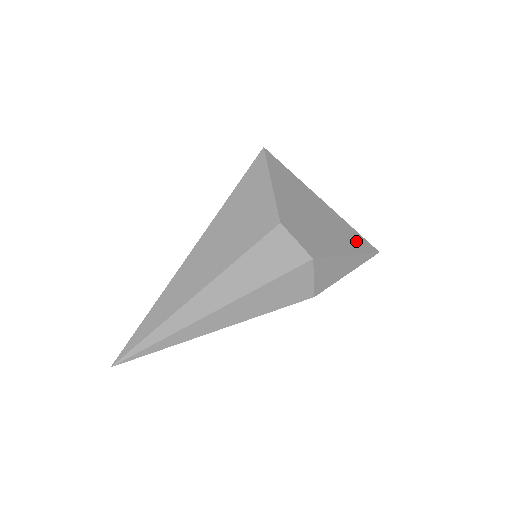
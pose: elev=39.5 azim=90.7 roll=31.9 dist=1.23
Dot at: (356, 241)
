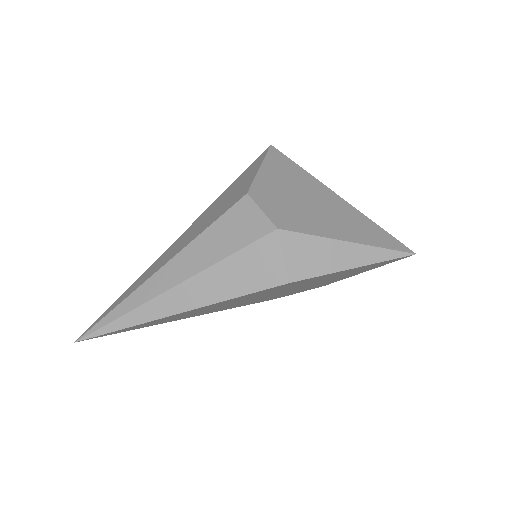
Dot at: (373, 234)
